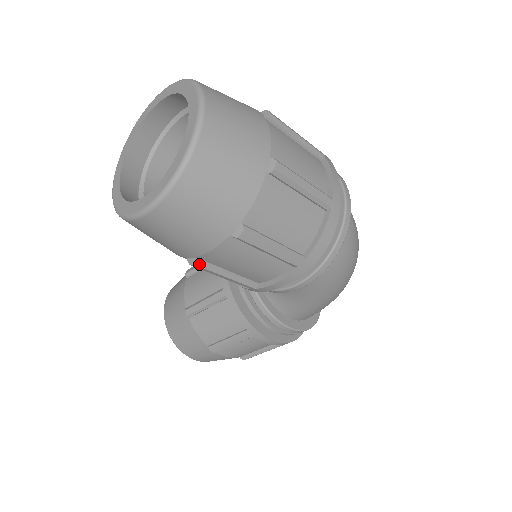
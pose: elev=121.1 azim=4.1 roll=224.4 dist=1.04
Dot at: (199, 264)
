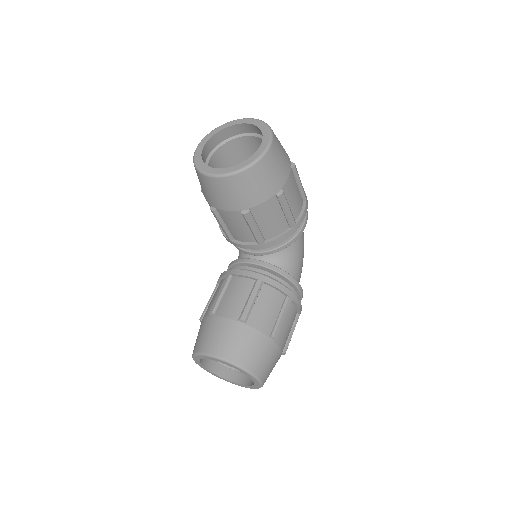
Dot at: (284, 193)
